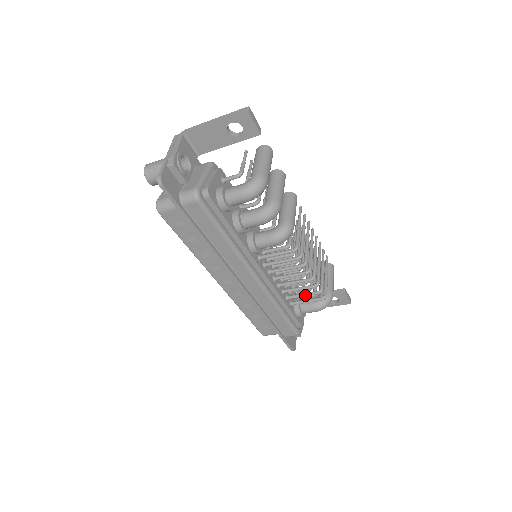
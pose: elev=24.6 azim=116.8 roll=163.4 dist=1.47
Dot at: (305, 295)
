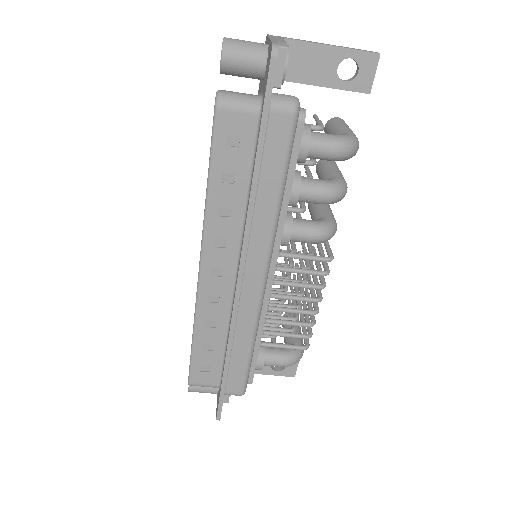
Dot at: (289, 335)
